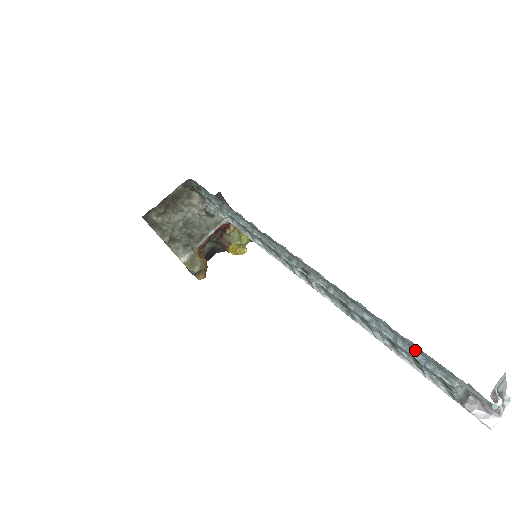
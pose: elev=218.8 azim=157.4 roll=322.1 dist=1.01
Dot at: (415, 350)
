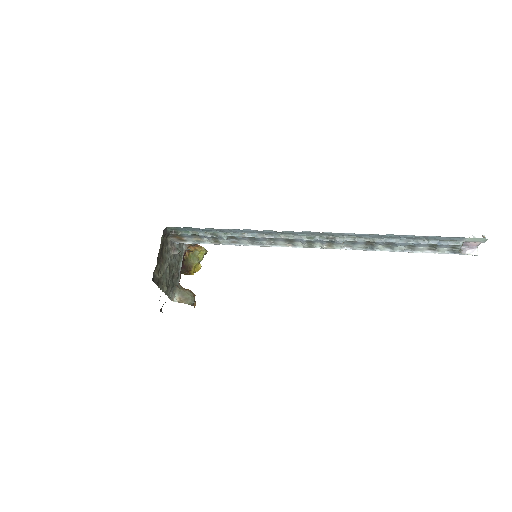
Dot at: (432, 240)
